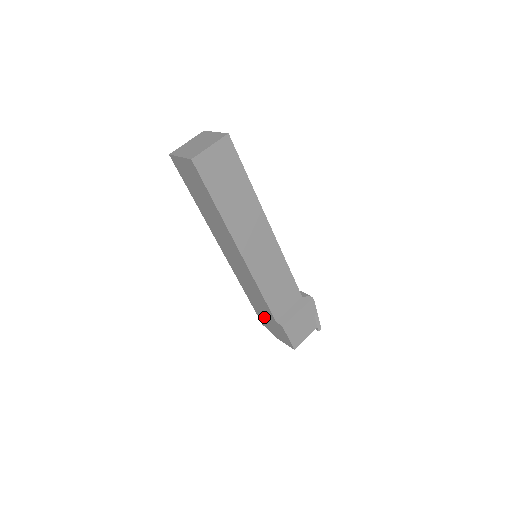
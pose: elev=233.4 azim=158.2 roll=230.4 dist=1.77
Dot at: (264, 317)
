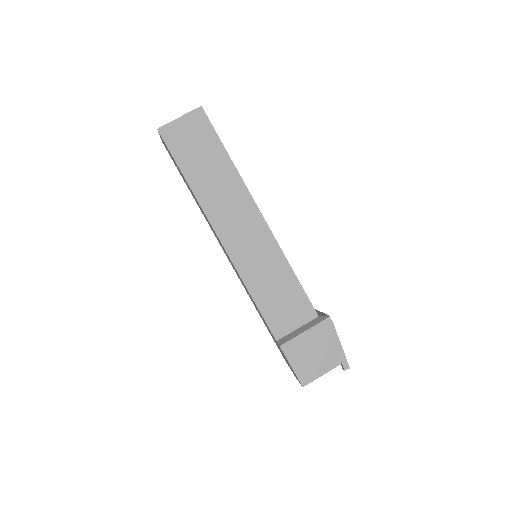
Dot at: (276, 343)
